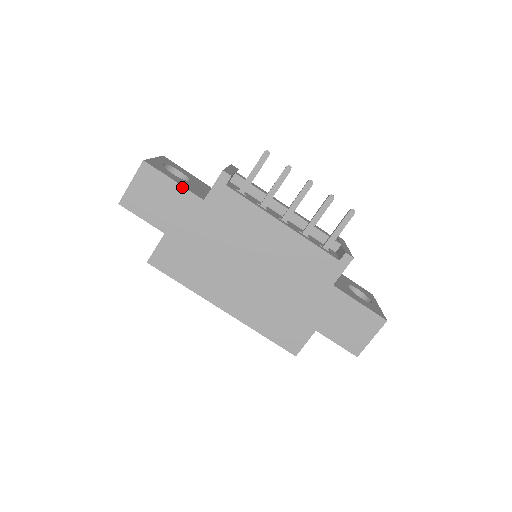
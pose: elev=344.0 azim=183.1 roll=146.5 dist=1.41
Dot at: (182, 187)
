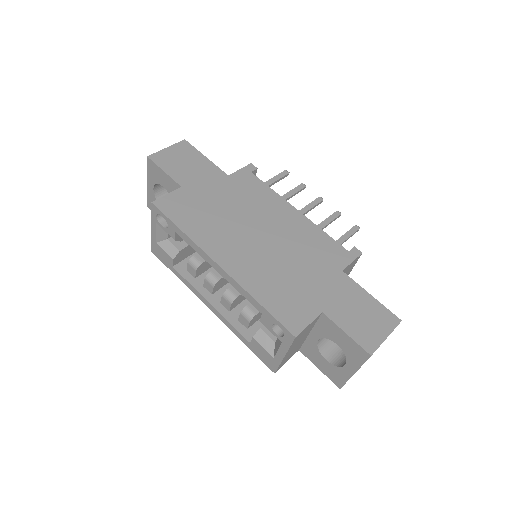
Dot at: (212, 163)
